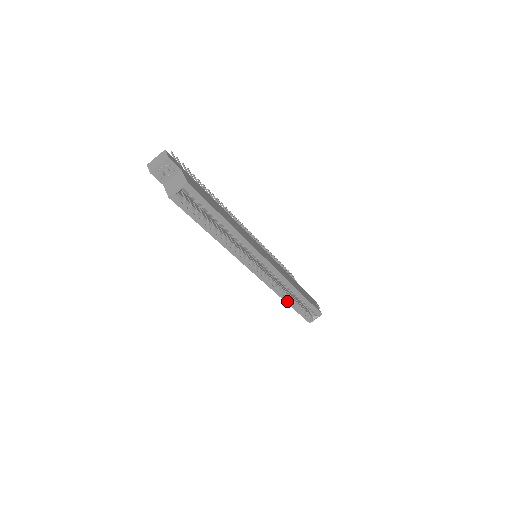
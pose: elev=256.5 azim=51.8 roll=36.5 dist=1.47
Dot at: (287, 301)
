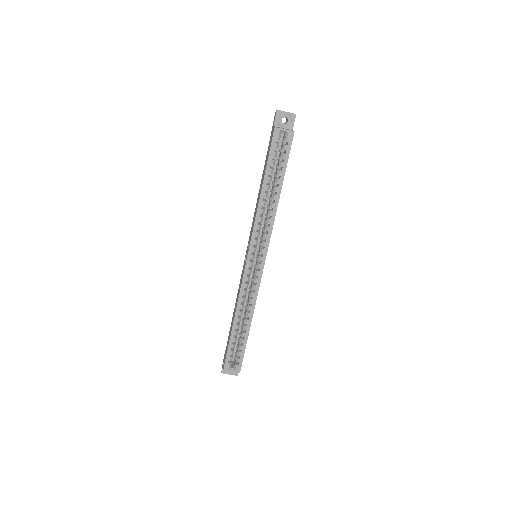
Dot at: (236, 320)
